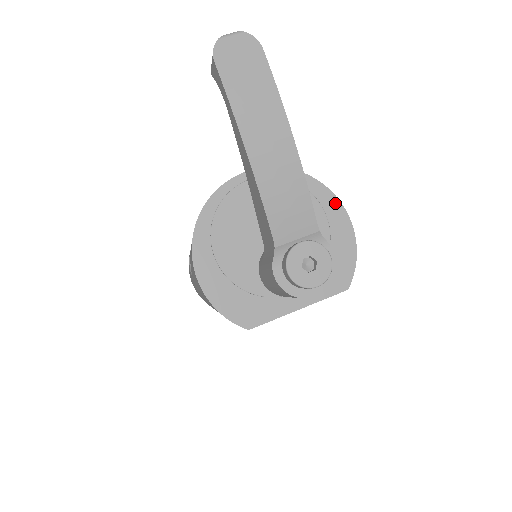
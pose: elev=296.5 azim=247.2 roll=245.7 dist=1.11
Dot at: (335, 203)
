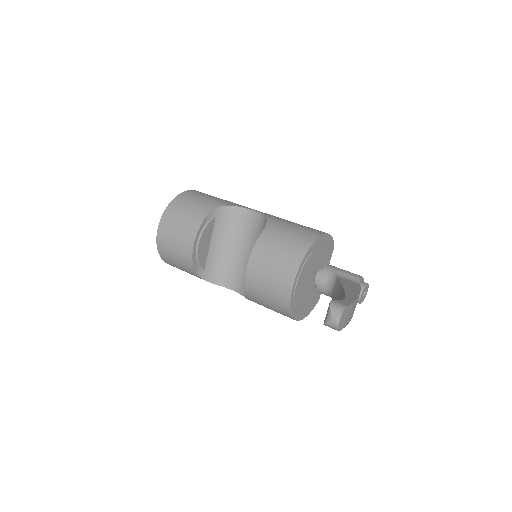
Dot at: (320, 239)
